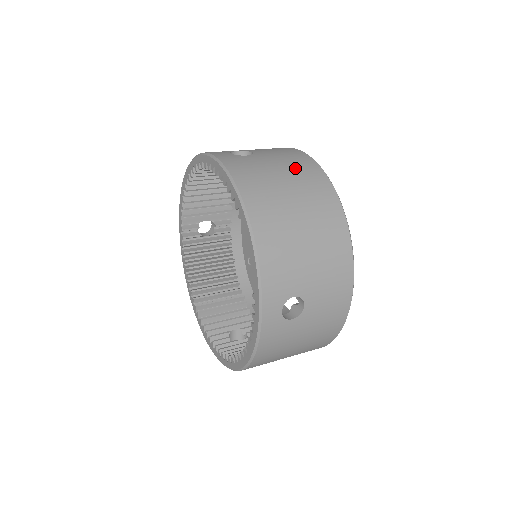
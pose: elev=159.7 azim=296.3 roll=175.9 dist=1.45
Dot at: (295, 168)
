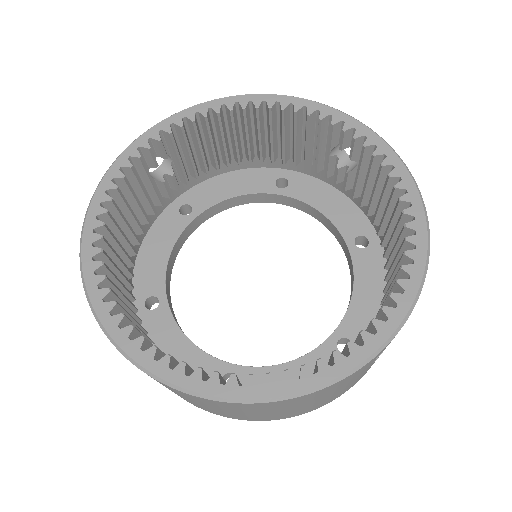
Dot at: occluded
